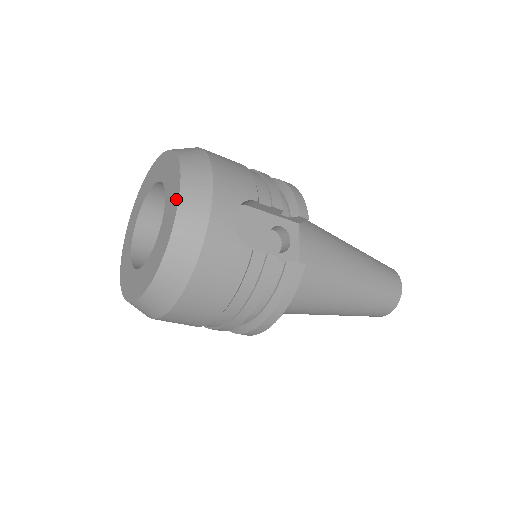
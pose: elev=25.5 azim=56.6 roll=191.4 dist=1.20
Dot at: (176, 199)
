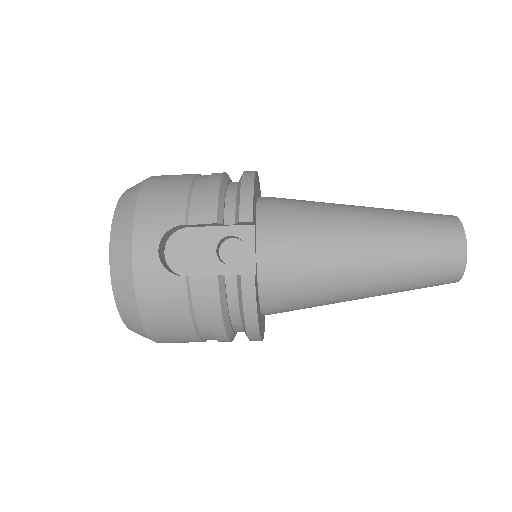
Dot at: (111, 248)
